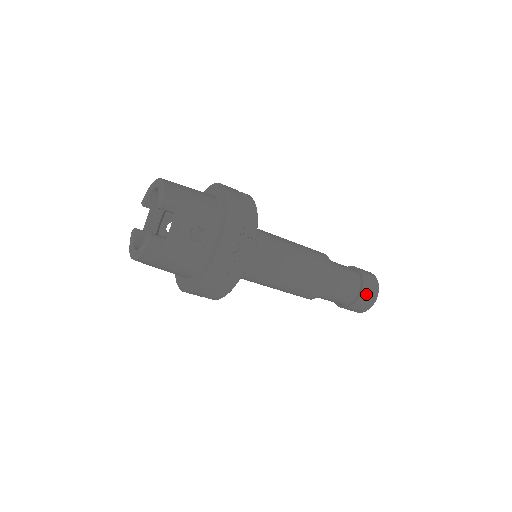
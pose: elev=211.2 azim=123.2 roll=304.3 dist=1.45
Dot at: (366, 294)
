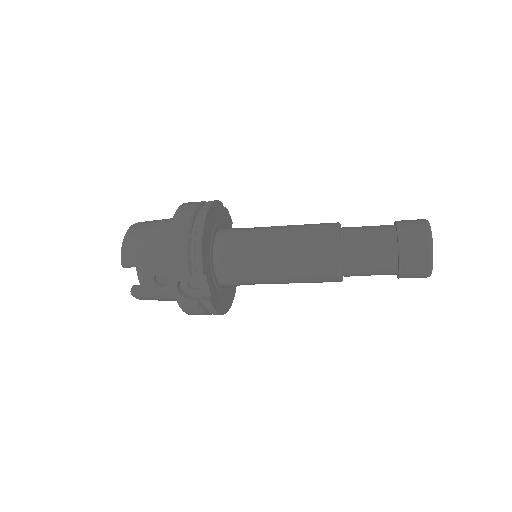
Dot at: (409, 265)
